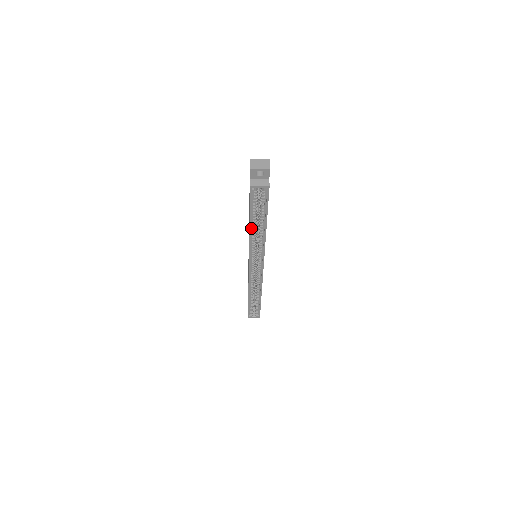
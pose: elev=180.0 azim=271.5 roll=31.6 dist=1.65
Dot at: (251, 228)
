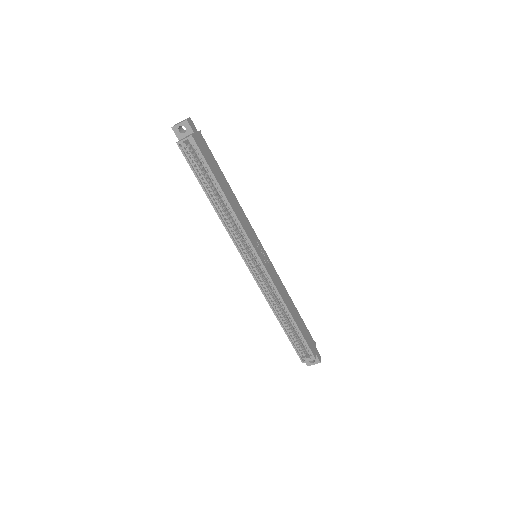
Dot at: (213, 203)
